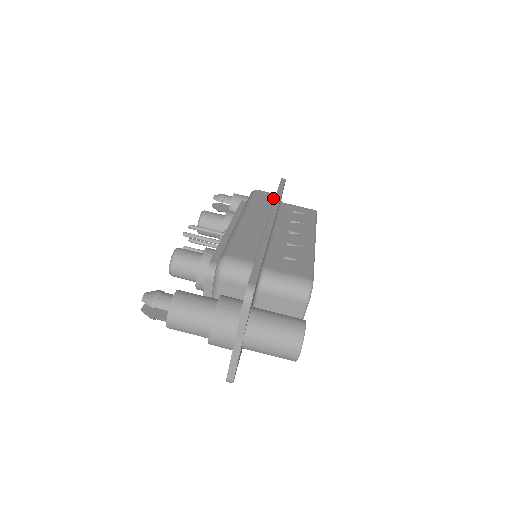
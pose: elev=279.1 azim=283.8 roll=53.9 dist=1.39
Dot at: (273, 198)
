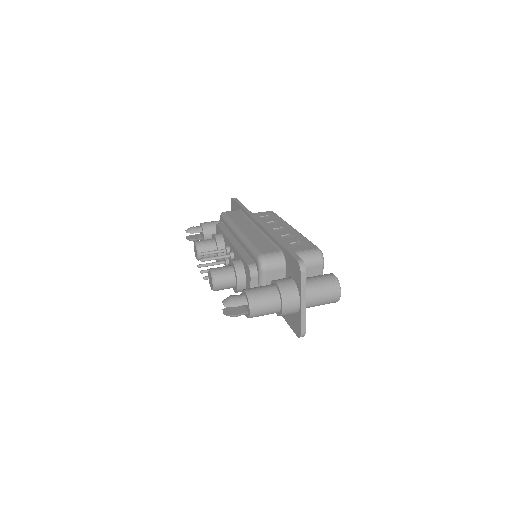
Dot at: (241, 213)
